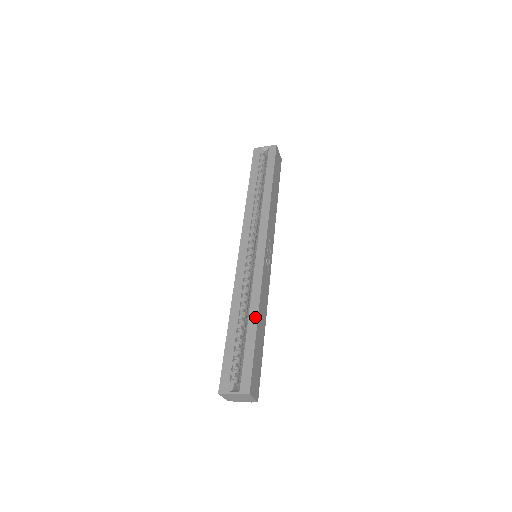
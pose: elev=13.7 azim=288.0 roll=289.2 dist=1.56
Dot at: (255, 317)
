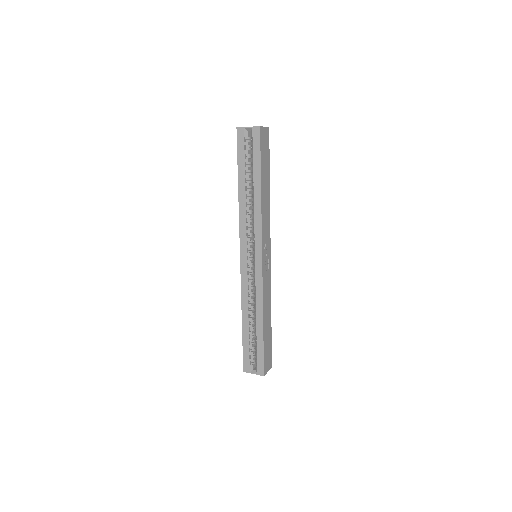
Dot at: (261, 322)
